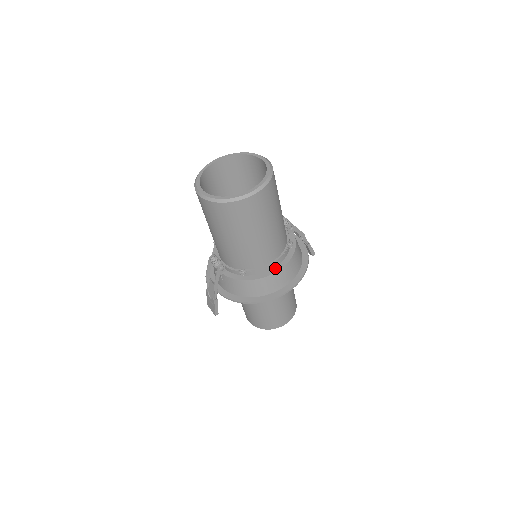
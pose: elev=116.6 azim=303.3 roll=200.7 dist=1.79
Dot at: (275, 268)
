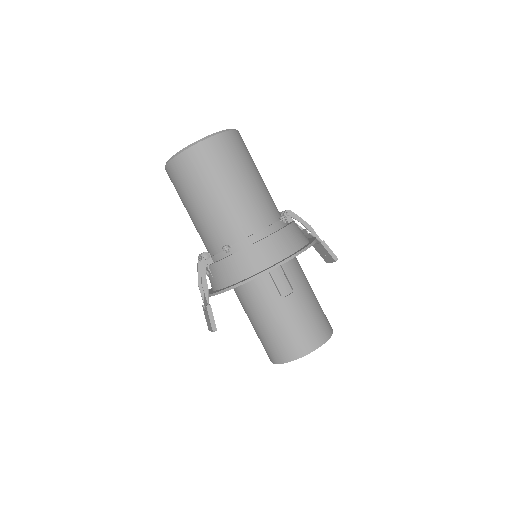
Dot at: (264, 237)
